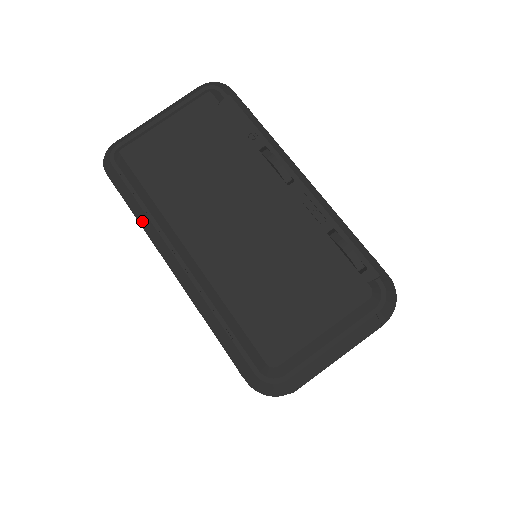
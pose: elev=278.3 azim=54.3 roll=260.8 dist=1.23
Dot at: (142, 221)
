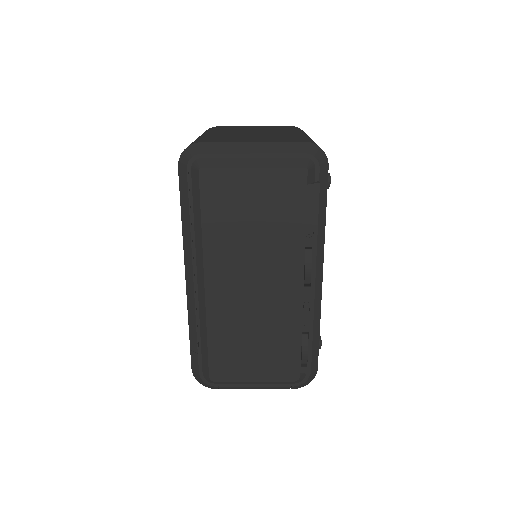
Dot at: (185, 231)
